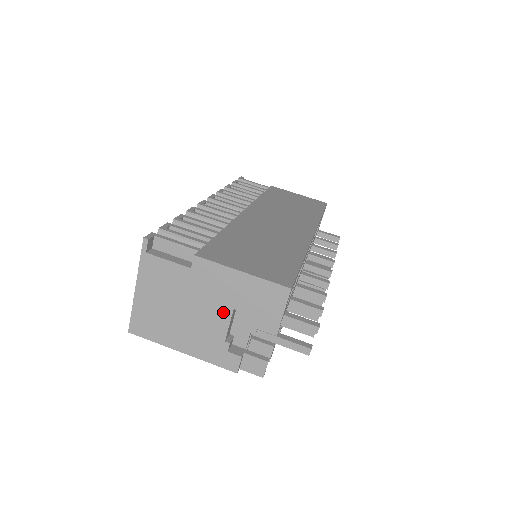
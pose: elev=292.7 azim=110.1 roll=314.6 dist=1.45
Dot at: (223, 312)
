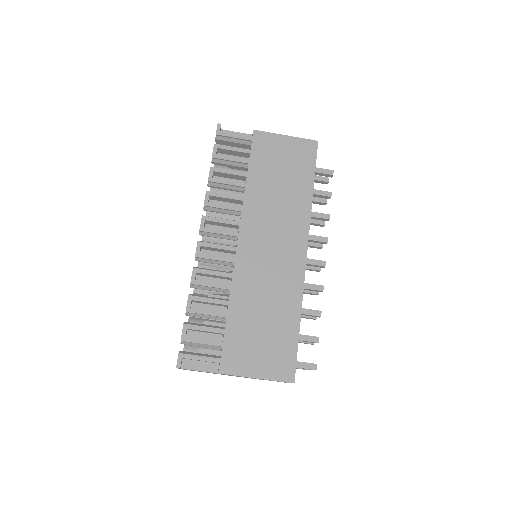
Dot at: occluded
